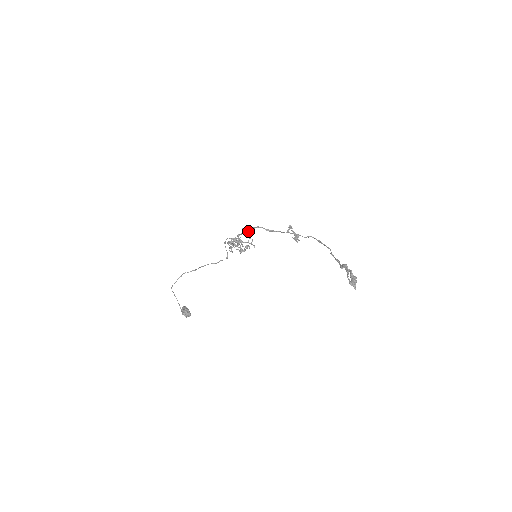
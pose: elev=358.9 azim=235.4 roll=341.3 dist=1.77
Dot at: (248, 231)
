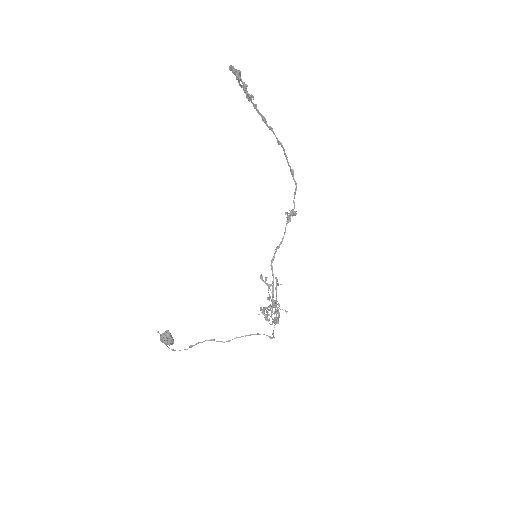
Dot at: occluded
